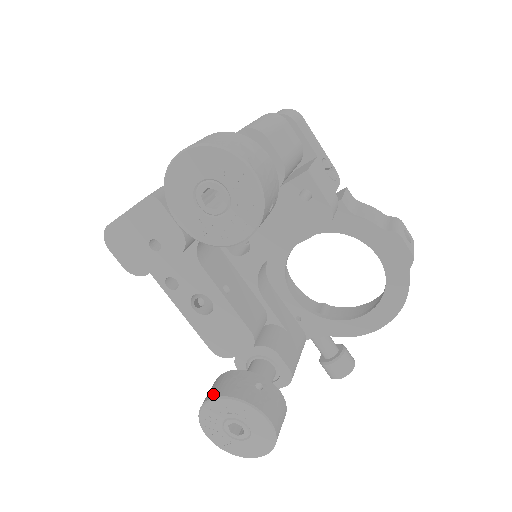
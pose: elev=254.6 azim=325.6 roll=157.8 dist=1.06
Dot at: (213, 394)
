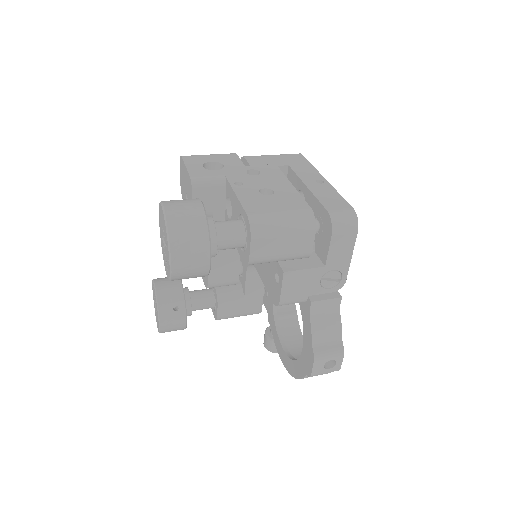
Dot at: (158, 284)
